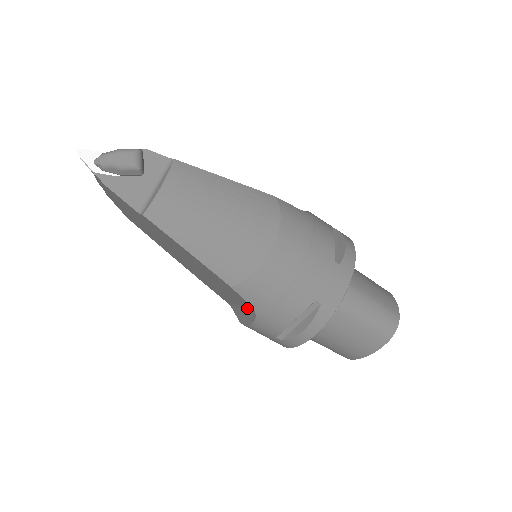
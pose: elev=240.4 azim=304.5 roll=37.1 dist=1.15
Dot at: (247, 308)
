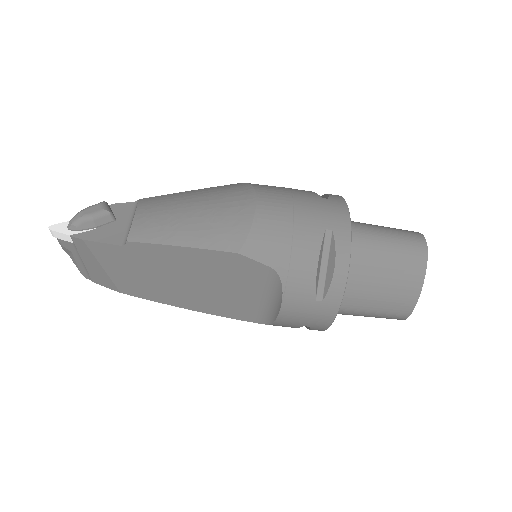
Dot at: (269, 283)
